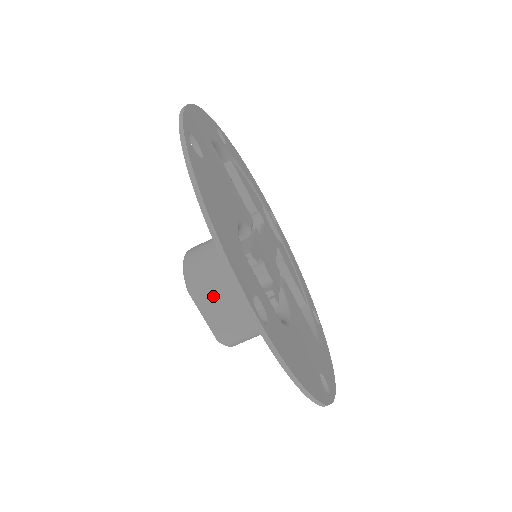
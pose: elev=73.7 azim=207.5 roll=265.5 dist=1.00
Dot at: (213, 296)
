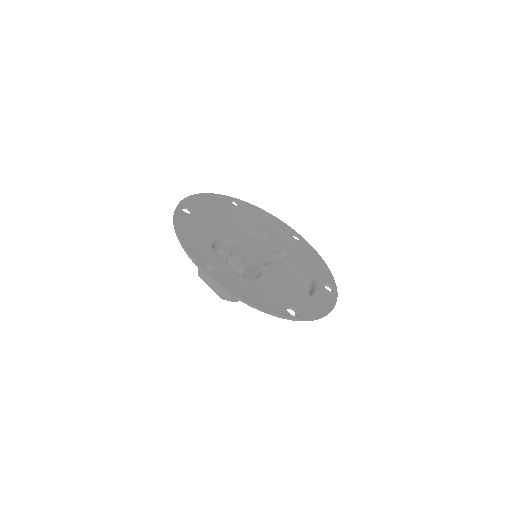
Dot at: occluded
